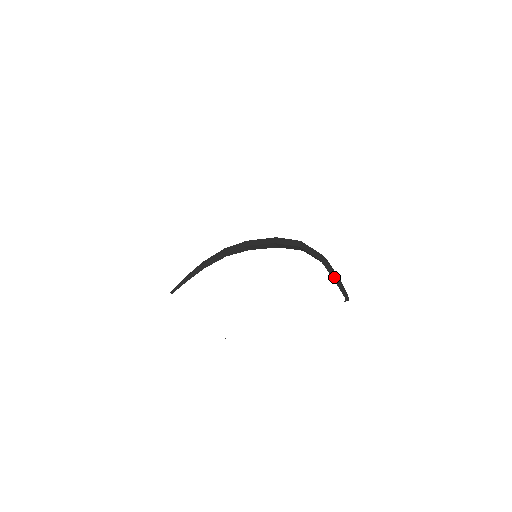
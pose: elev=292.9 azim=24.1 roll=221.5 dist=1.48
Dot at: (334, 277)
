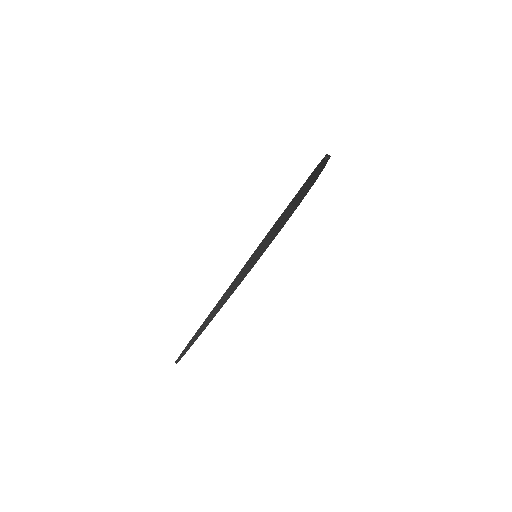
Dot at: (317, 165)
